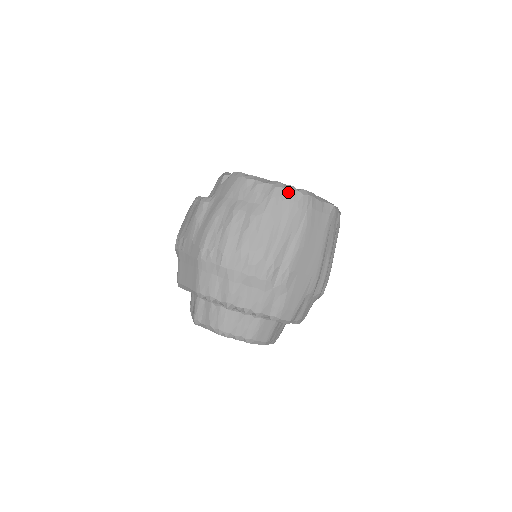
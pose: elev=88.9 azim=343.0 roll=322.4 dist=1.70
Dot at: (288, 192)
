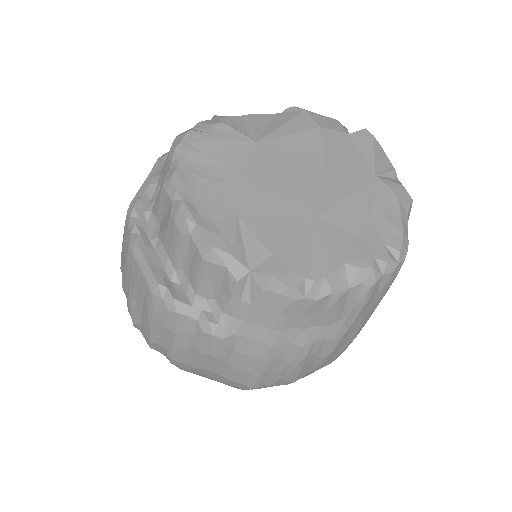
Dot at: (386, 278)
